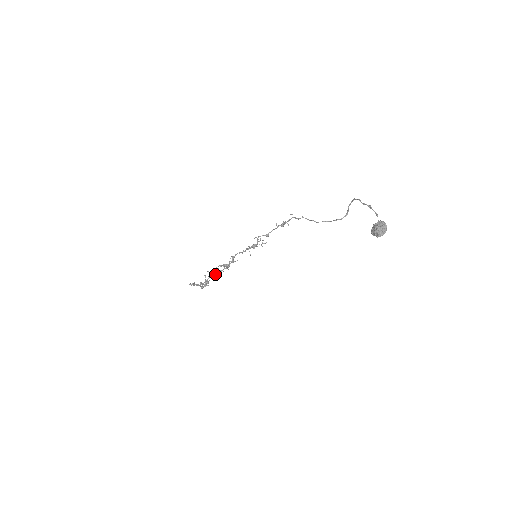
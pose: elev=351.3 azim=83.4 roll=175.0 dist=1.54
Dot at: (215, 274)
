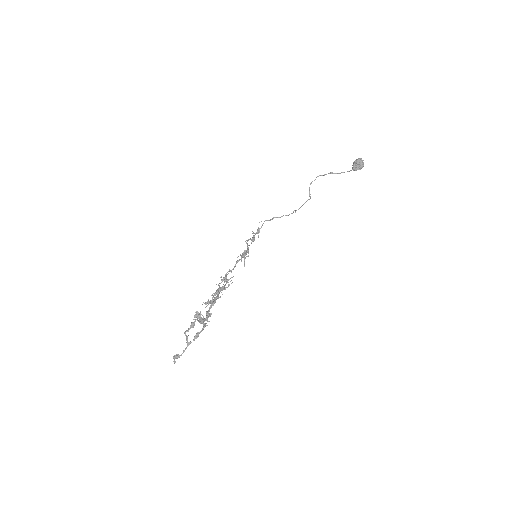
Dot at: (207, 311)
